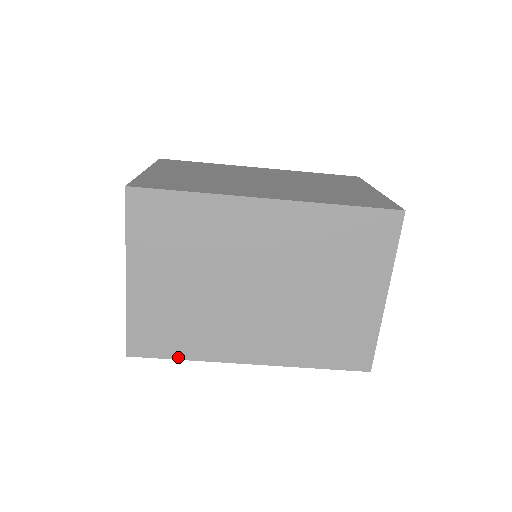
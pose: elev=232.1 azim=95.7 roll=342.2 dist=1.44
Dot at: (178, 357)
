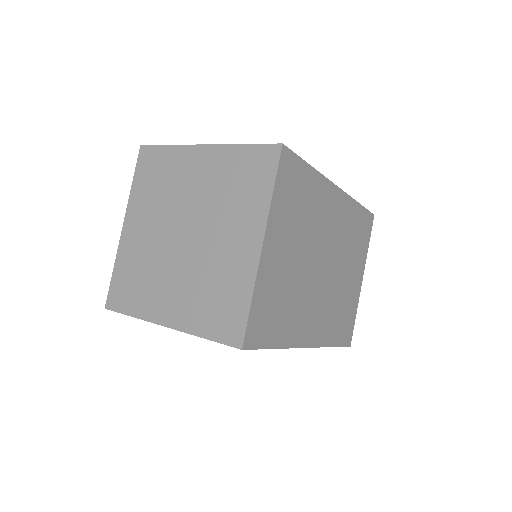
Dot at: (274, 345)
